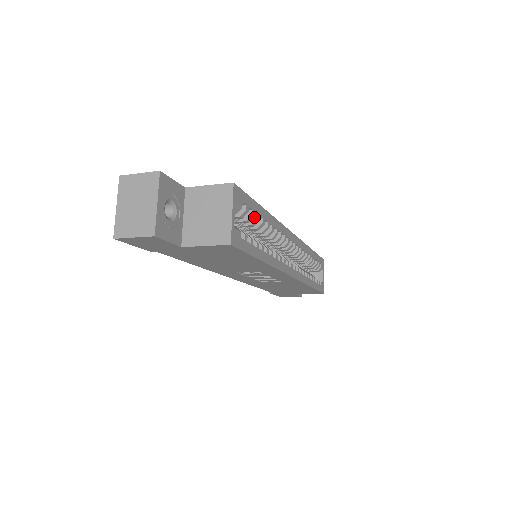
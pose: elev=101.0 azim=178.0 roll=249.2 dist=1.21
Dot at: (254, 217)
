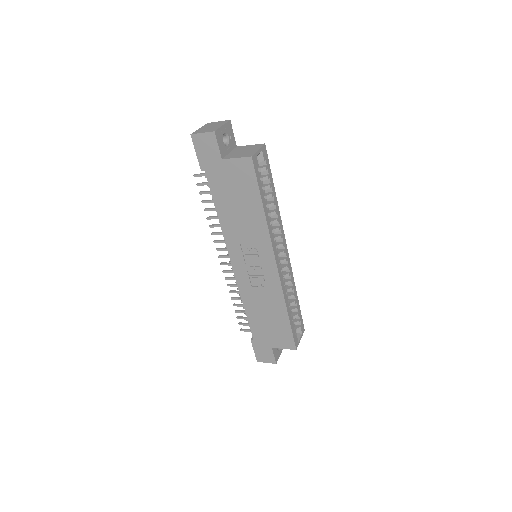
Dot at: (268, 184)
